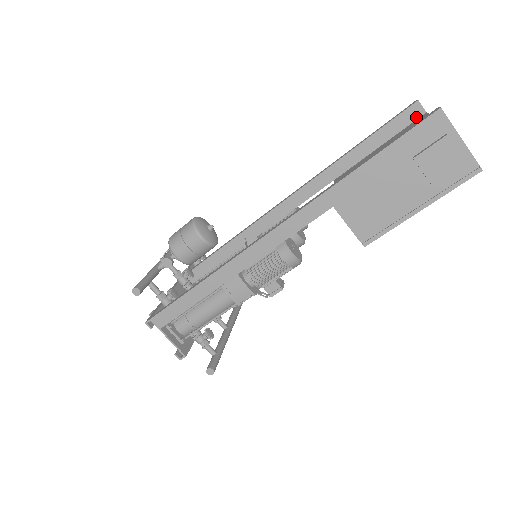
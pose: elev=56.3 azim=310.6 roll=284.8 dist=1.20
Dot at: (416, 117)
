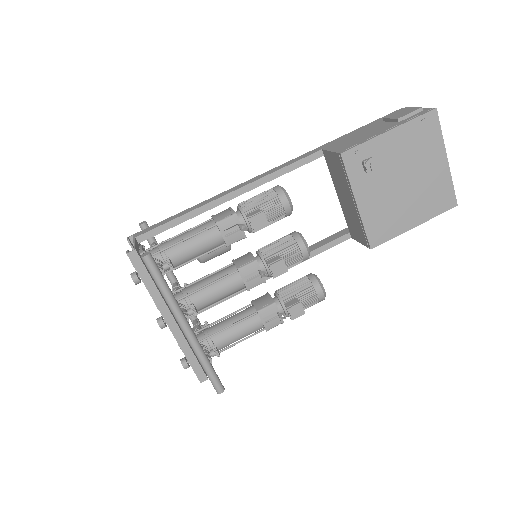
Dot at: occluded
